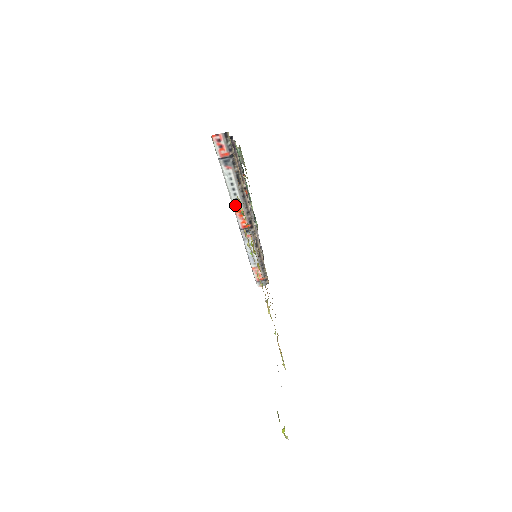
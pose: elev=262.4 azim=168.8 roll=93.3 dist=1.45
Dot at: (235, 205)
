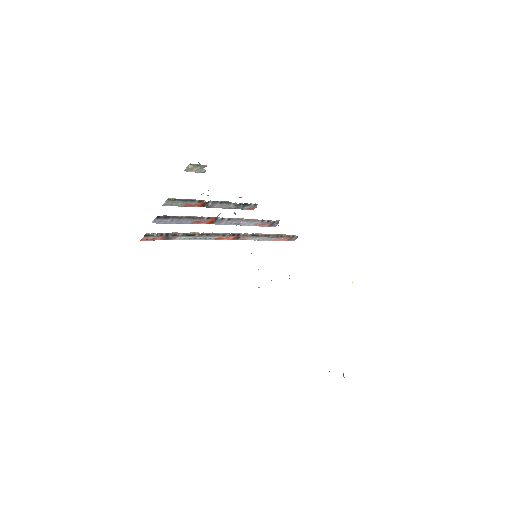
Dot at: (209, 239)
